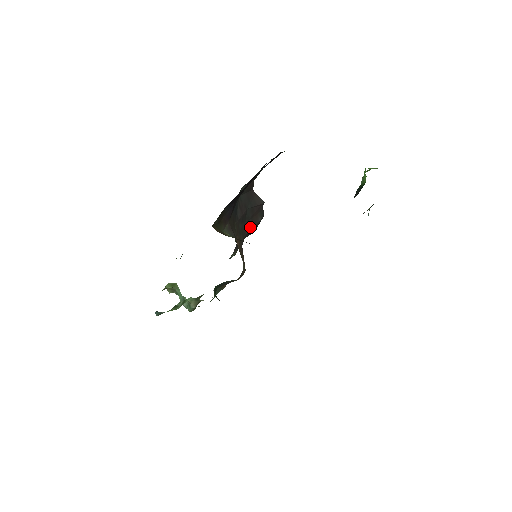
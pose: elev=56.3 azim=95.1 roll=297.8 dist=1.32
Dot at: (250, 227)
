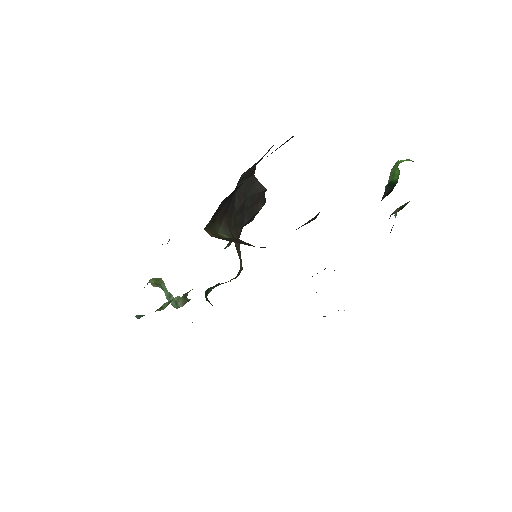
Dot at: (249, 217)
